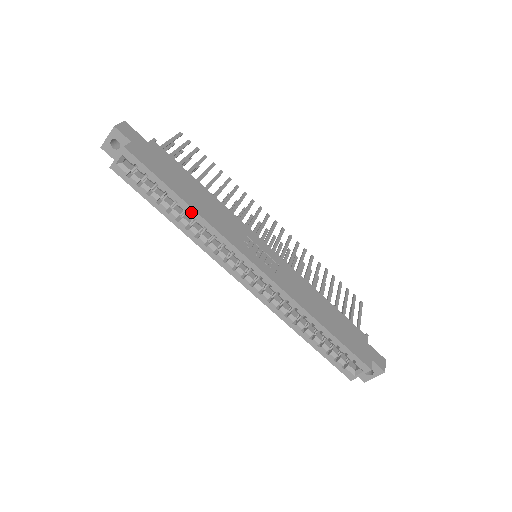
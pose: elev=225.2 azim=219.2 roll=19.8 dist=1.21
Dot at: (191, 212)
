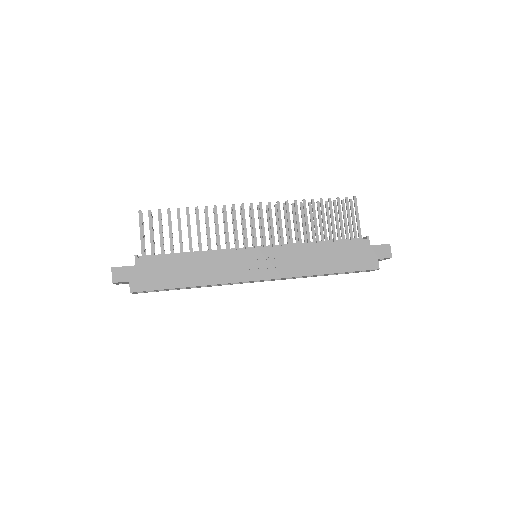
Dot at: (198, 286)
